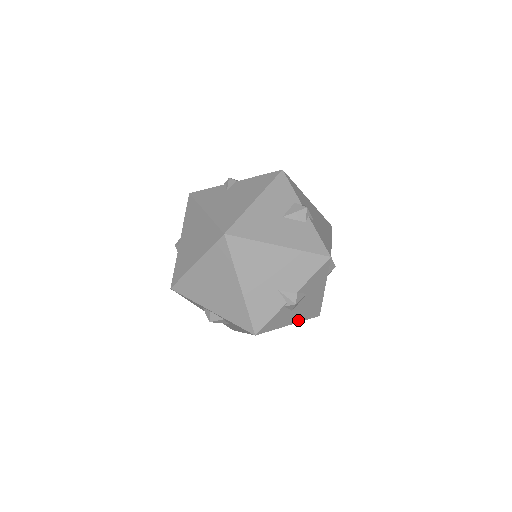
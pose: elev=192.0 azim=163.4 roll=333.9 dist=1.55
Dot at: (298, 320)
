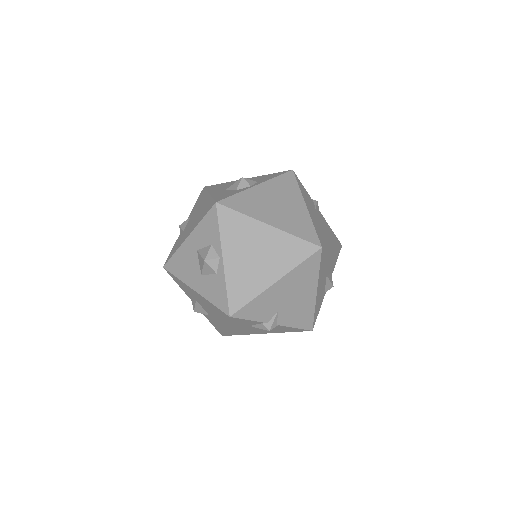
Dot at: (228, 329)
